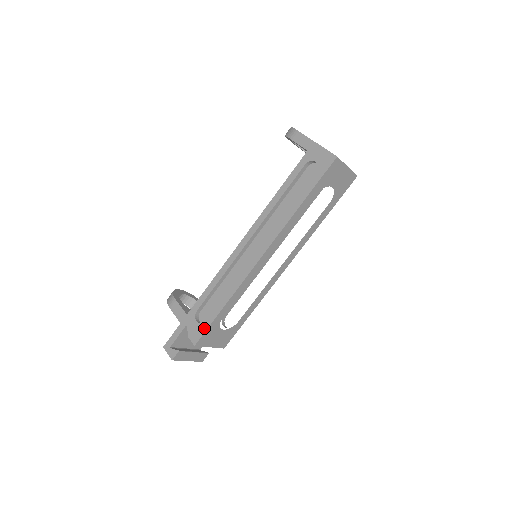
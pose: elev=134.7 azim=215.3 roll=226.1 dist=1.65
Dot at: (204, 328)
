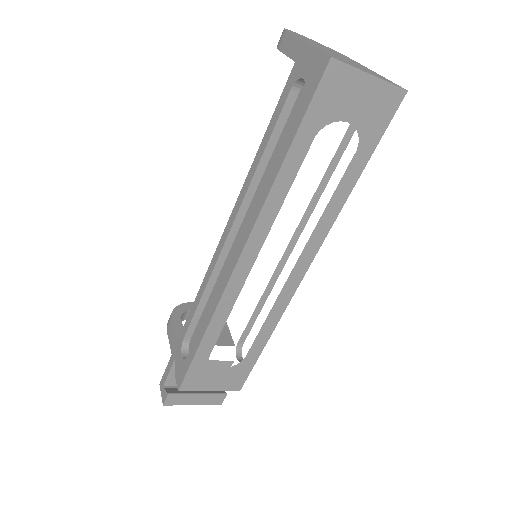
Dot at: (186, 367)
